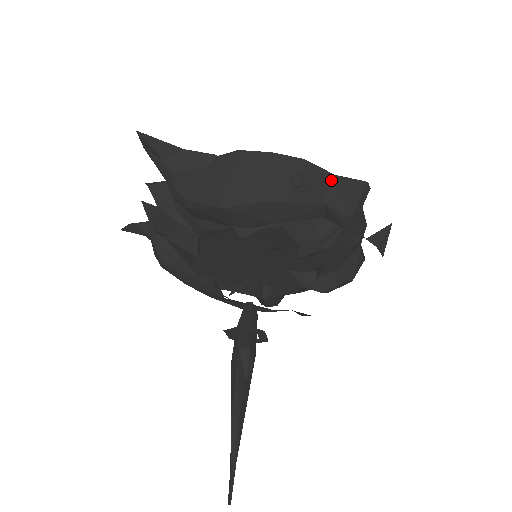
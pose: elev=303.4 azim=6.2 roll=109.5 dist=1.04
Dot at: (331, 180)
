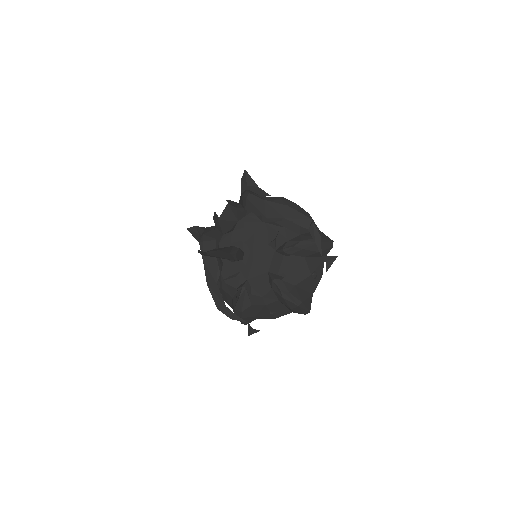
Dot at: occluded
